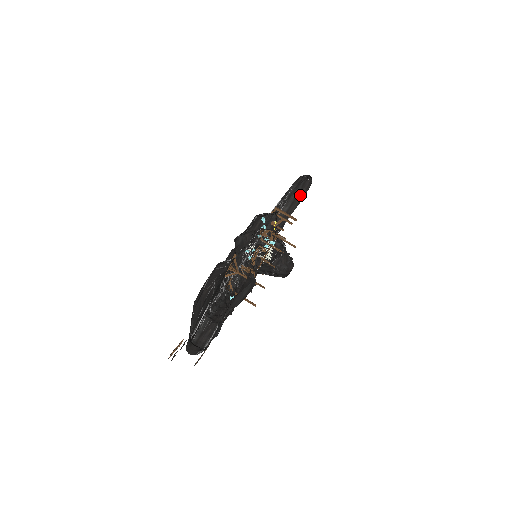
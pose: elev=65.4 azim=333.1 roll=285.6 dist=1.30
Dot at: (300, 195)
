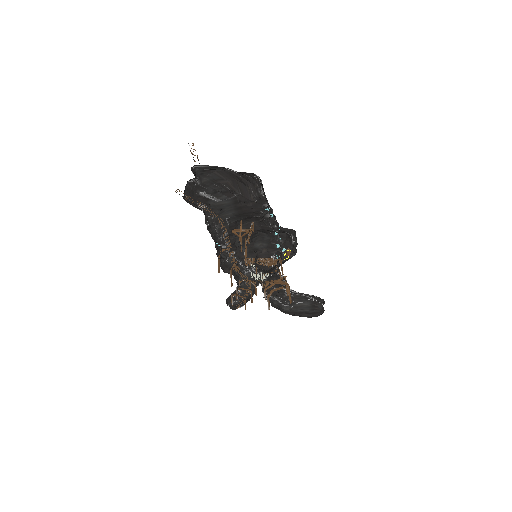
Dot at: (305, 315)
